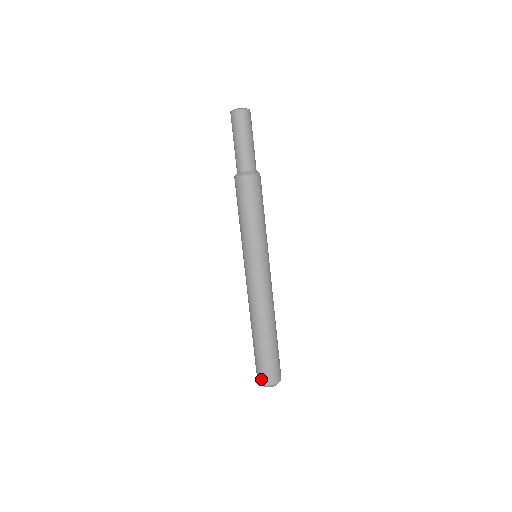
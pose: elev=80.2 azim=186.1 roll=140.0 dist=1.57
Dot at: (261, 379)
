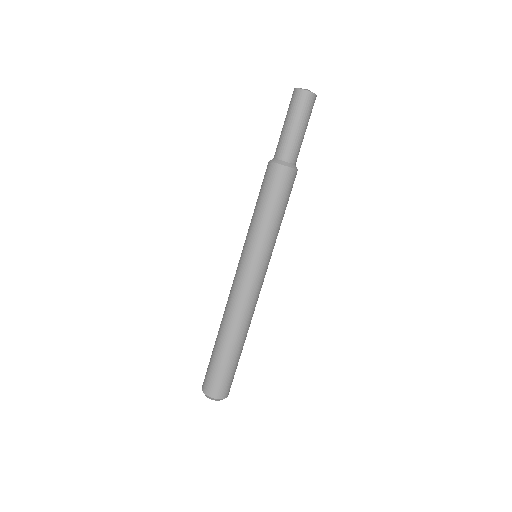
Dot at: (211, 390)
